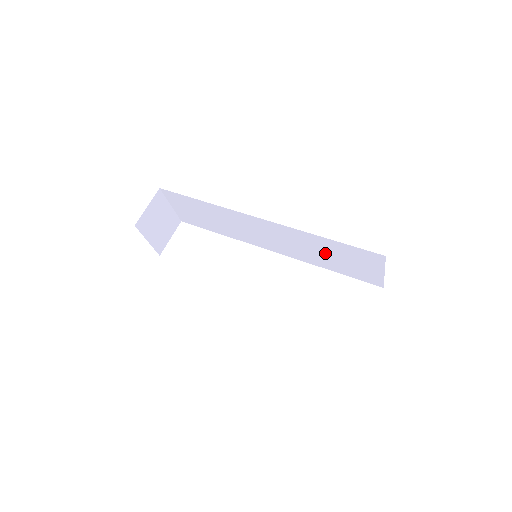
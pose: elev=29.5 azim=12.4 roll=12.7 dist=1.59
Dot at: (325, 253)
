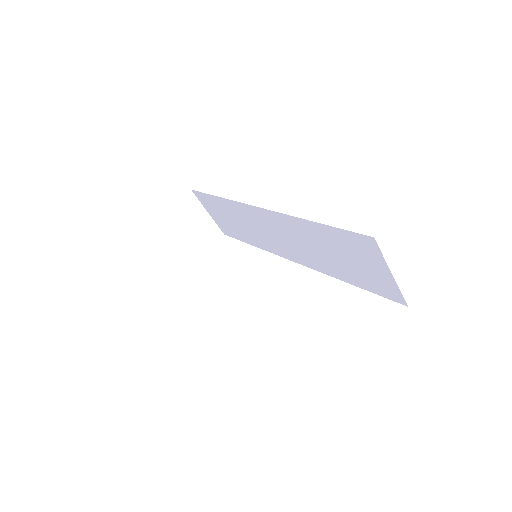
Dot at: (327, 251)
